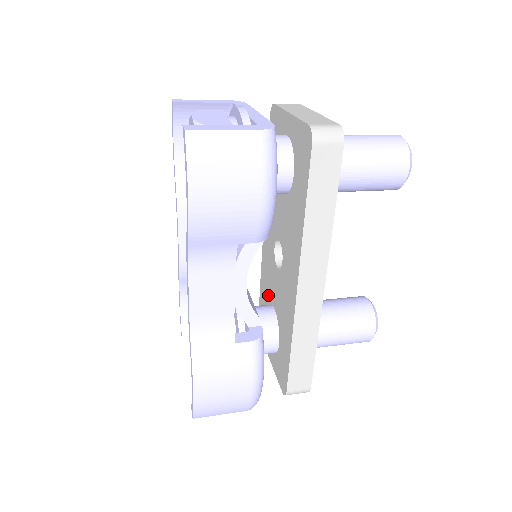
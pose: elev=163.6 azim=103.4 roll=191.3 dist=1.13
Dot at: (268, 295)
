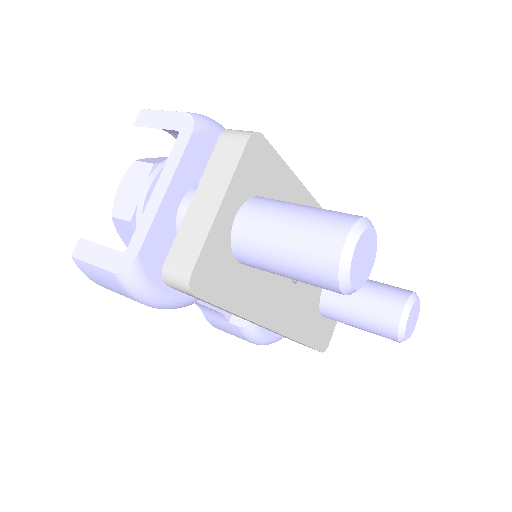
Dot at: occluded
